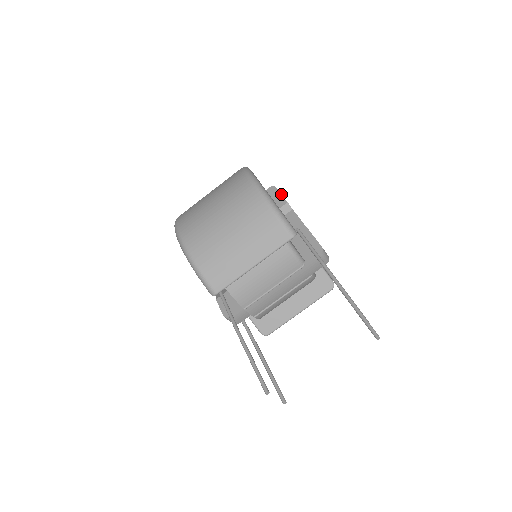
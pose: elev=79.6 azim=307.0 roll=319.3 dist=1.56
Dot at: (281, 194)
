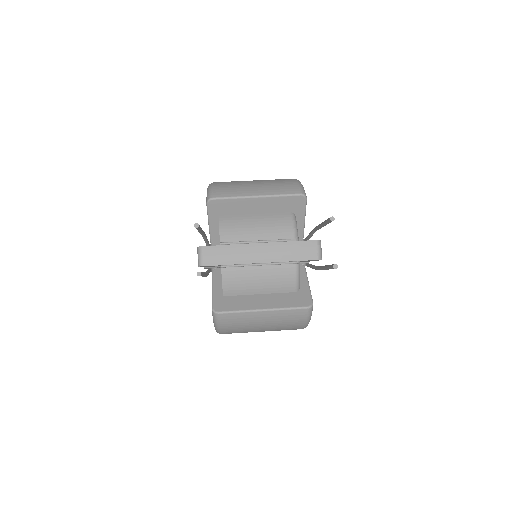
Dot at: occluded
